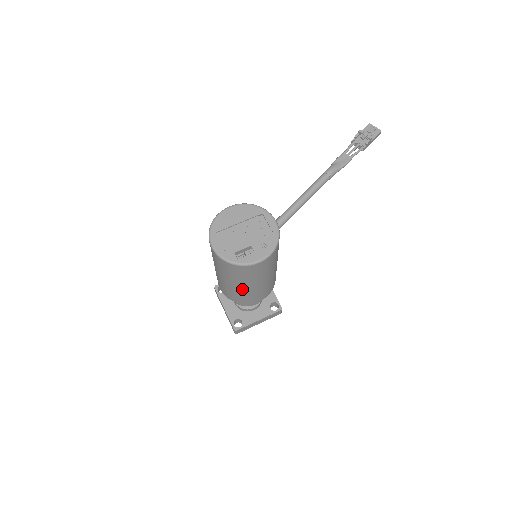
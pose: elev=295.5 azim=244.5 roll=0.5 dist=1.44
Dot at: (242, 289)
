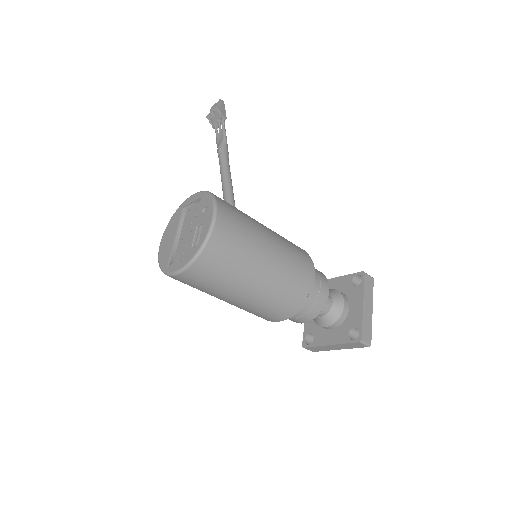
Dot at: (267, 277)
